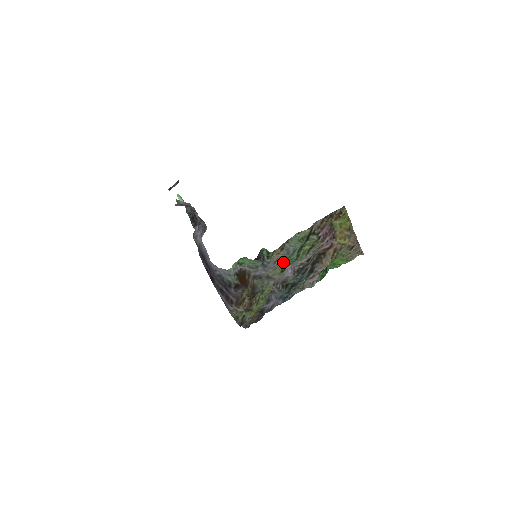
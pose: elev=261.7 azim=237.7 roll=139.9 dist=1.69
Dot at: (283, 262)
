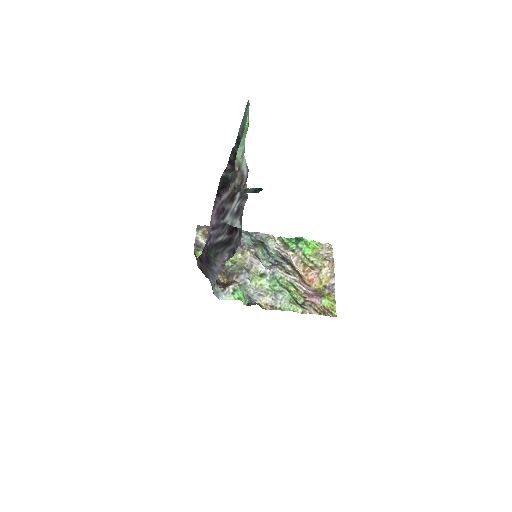
Dot at: (267, 286)
